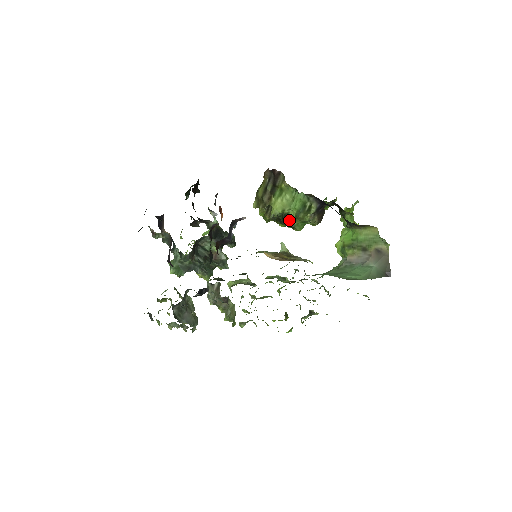
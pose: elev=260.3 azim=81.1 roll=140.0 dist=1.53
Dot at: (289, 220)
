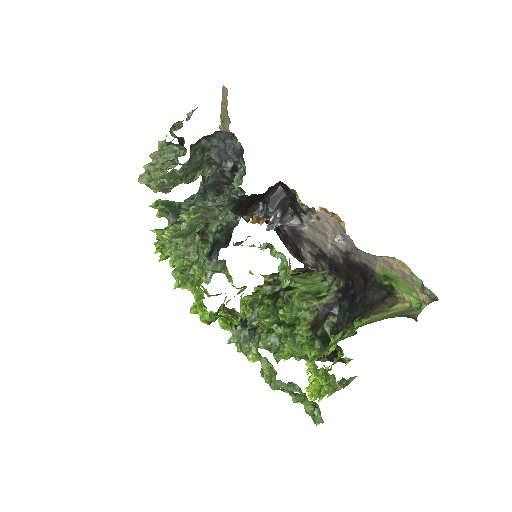
Dot at: (293, 291)
